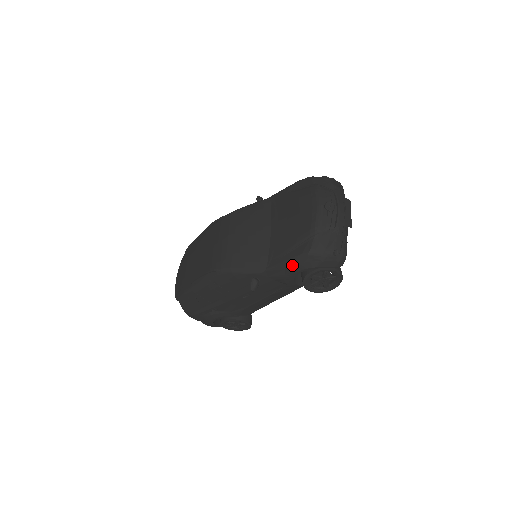
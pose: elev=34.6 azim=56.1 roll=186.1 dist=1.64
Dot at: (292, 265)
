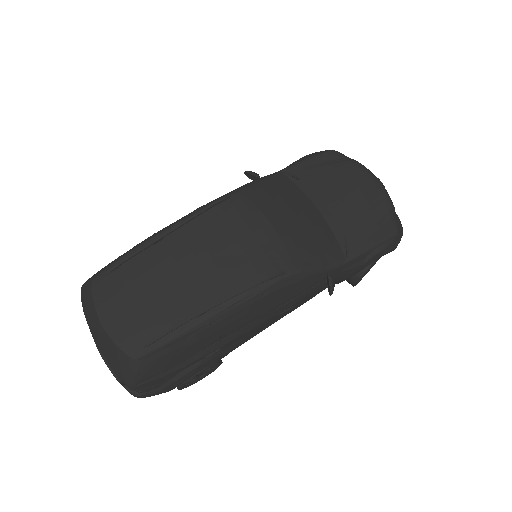
Dot at: (379, 249)
